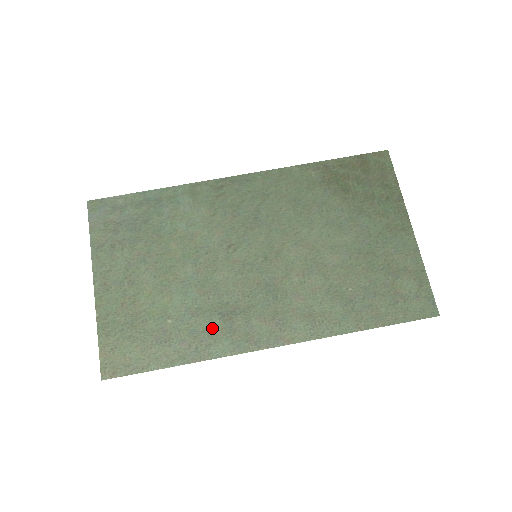
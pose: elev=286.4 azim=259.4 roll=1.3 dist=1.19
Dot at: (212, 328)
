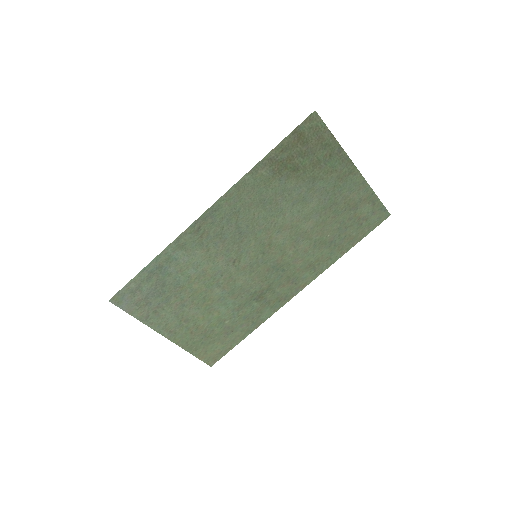
Dot at: (255, 309)
